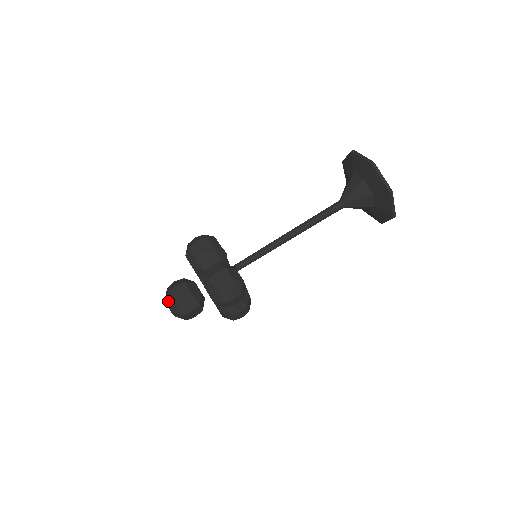
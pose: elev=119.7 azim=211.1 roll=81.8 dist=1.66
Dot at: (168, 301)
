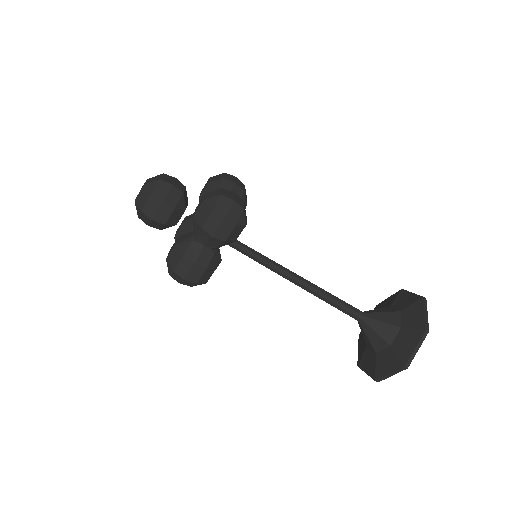
Dot at: (153, 178)
